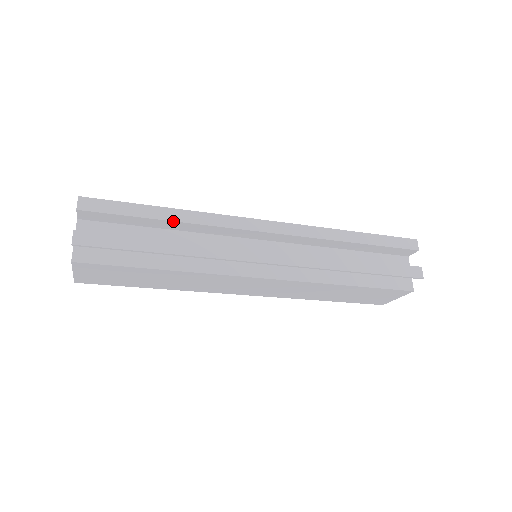
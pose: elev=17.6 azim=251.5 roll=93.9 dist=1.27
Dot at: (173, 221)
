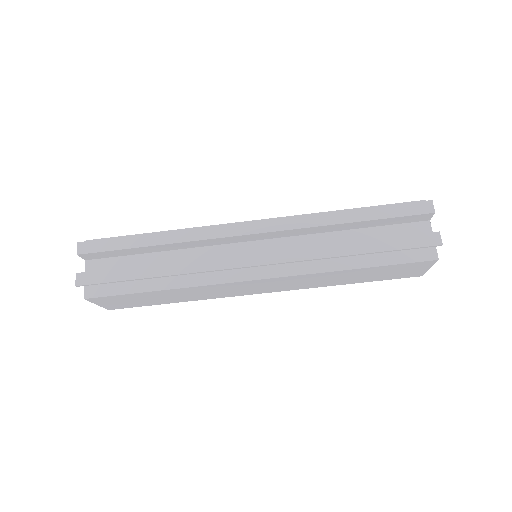
Dot at: (158, 245)
